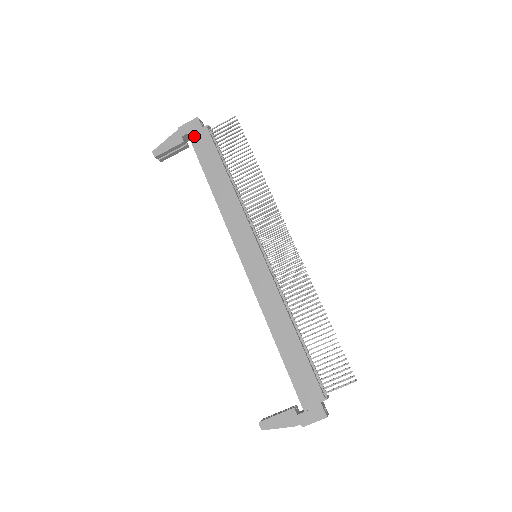
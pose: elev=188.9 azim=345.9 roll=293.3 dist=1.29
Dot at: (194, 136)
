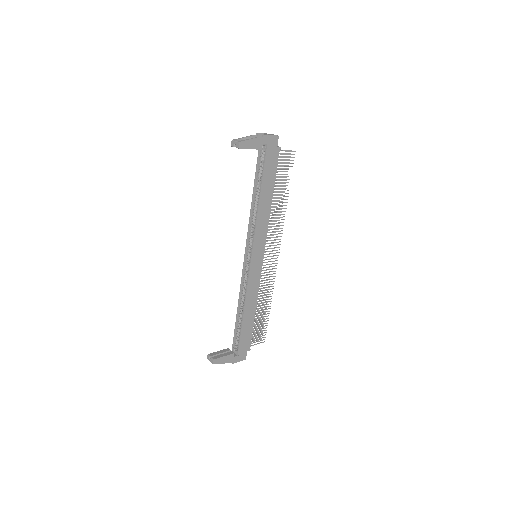
Dot at: (270, 150)
